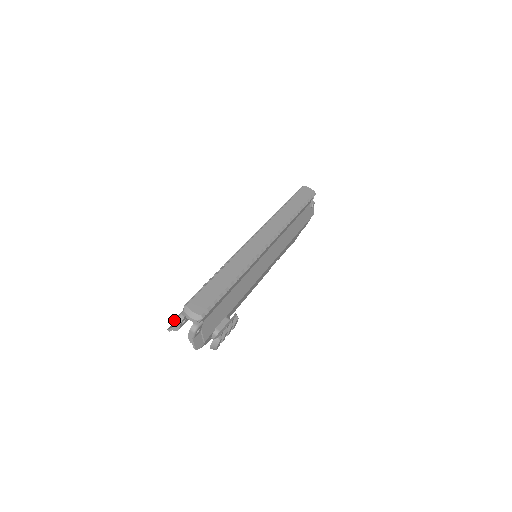
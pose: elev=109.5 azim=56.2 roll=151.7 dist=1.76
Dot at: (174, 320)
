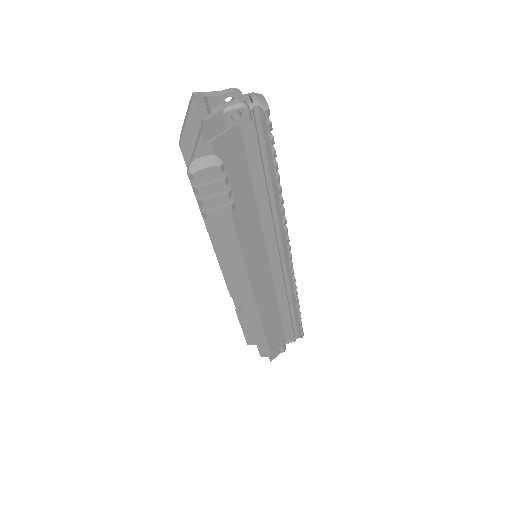
Dot at: (200, 109)
